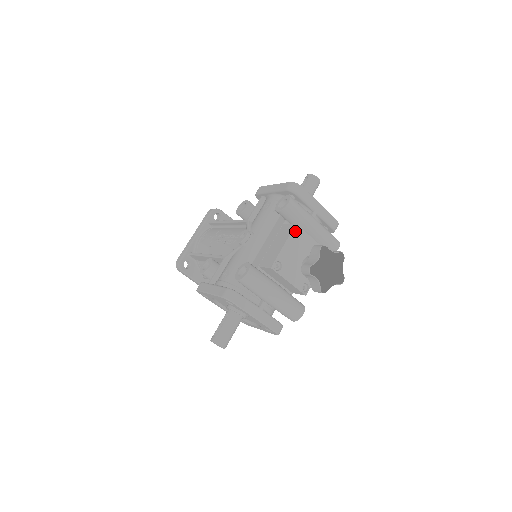
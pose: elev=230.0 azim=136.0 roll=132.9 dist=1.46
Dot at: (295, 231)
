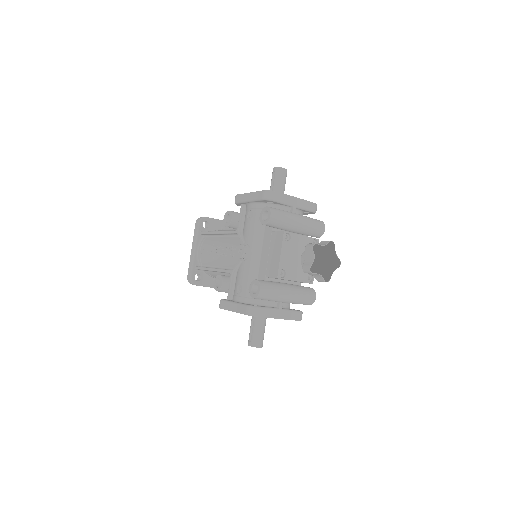
Dot at: (285, 236)
